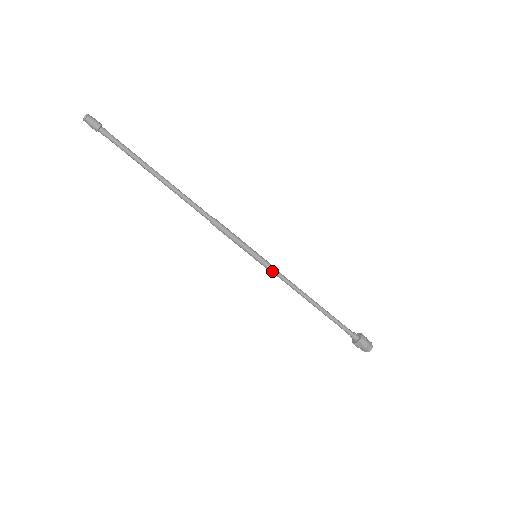
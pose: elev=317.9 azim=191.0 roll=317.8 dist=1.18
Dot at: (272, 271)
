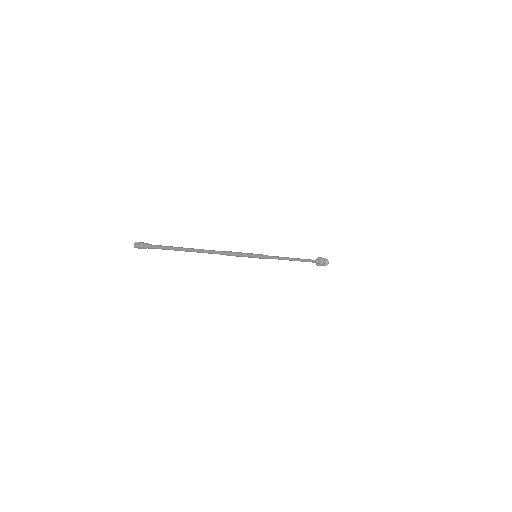
Dot at: (267, 258)
